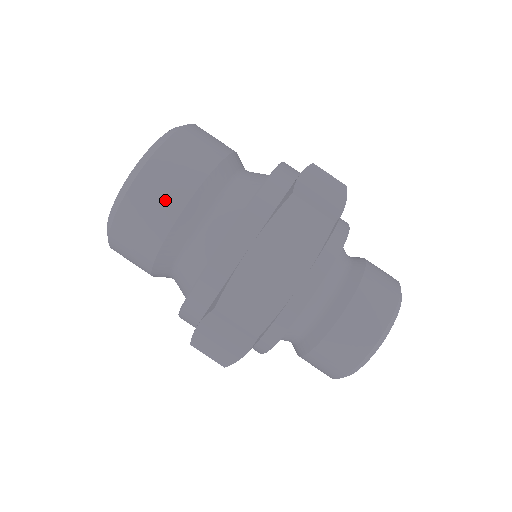
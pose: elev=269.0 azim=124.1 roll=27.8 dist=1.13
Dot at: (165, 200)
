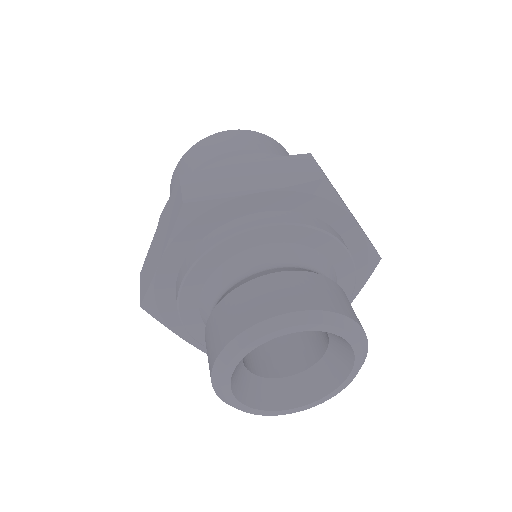
Dot at: occluded
